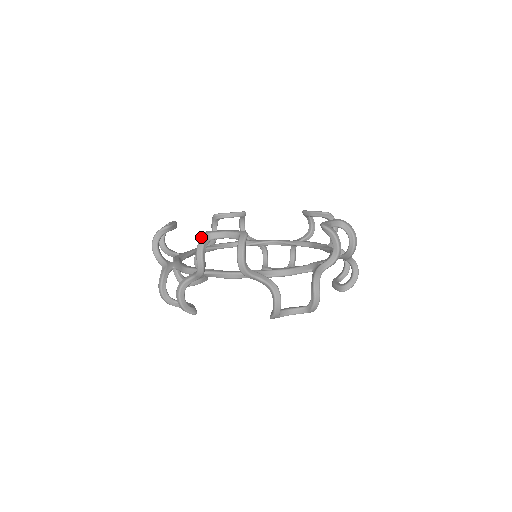
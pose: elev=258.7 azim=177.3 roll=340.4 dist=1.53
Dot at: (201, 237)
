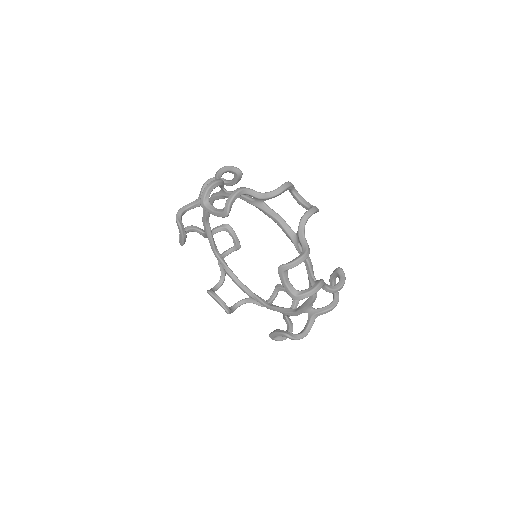
Dot at: (222, 179)
